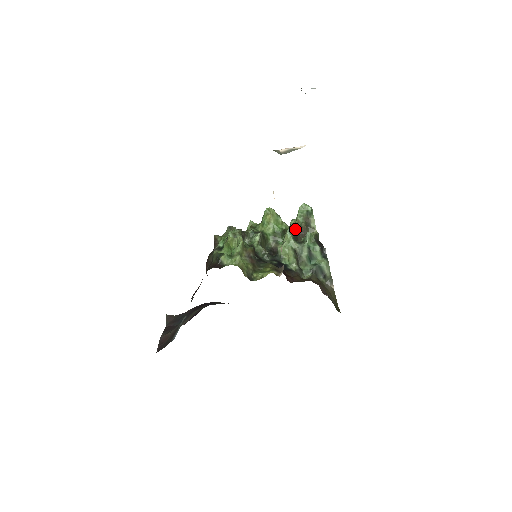
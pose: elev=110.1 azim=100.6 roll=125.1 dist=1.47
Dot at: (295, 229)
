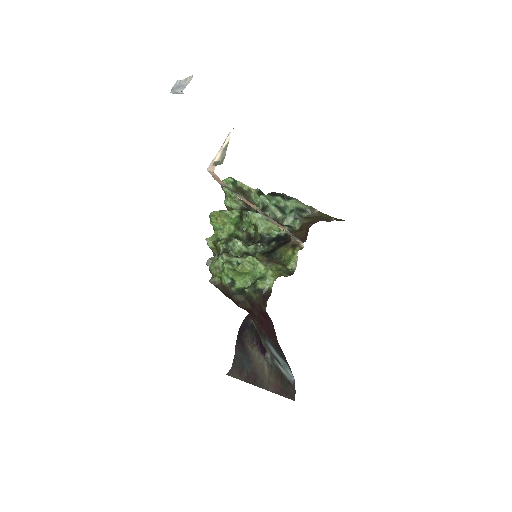
Dot at: (238, 206)
